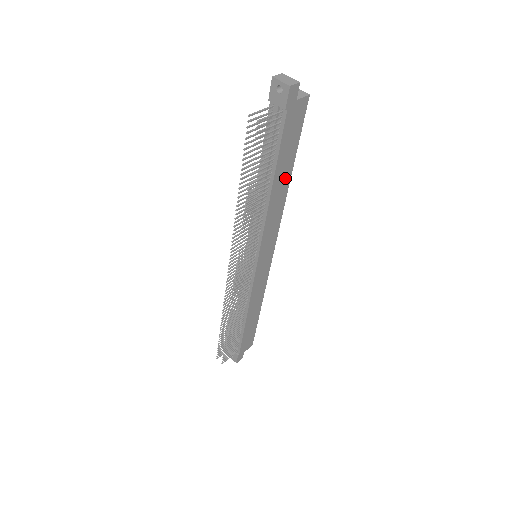
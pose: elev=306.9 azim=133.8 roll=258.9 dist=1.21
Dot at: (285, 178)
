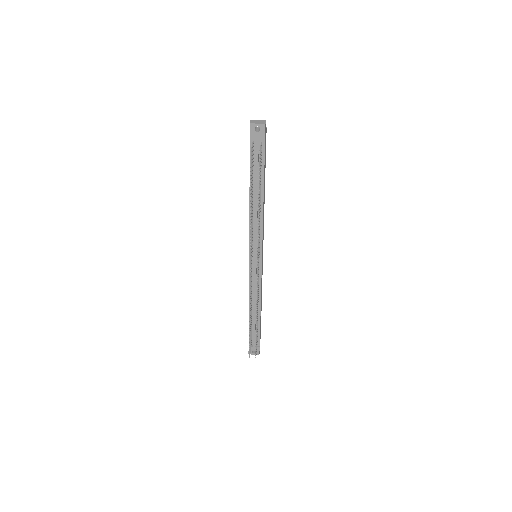
Dot at: (264, 188)
